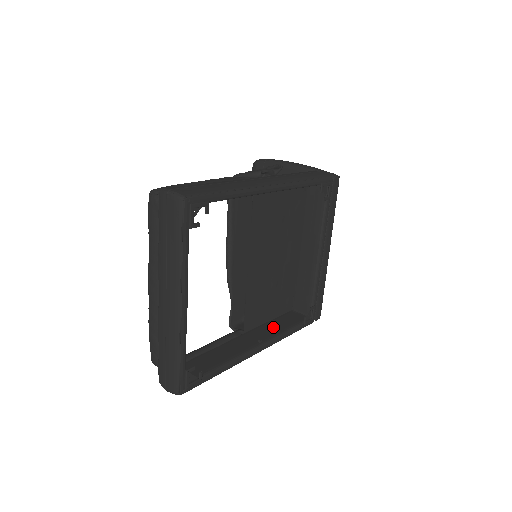
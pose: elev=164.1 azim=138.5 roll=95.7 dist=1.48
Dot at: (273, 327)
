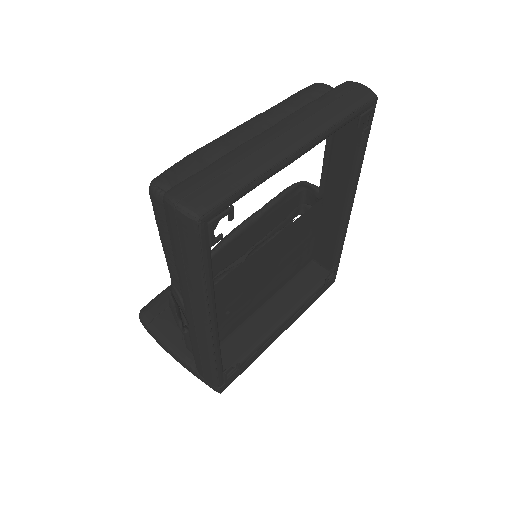
Dot at: occluded
